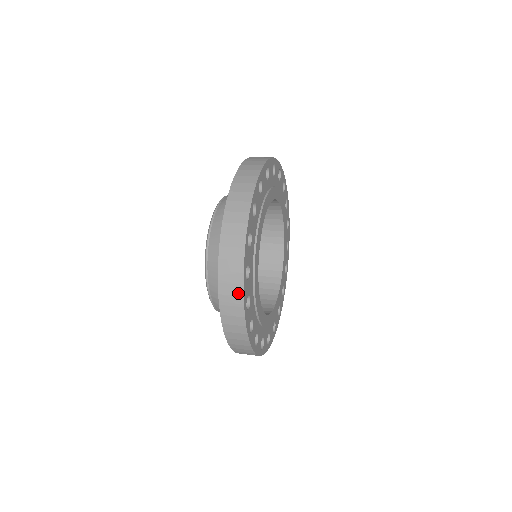
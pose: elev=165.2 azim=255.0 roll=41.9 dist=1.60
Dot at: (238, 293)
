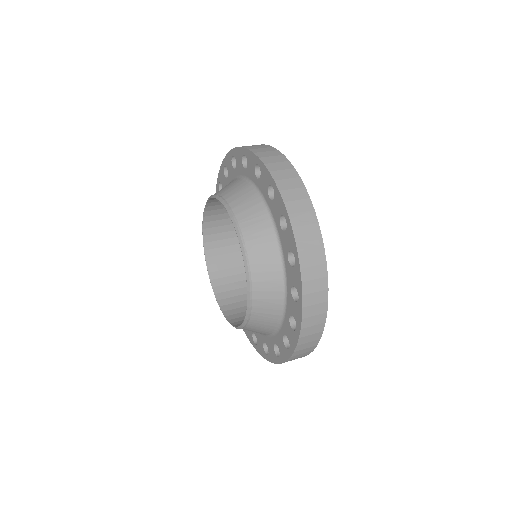
Dot at: (315, 234)
